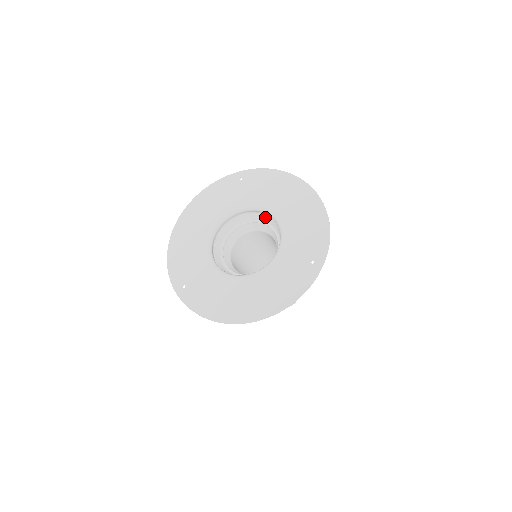
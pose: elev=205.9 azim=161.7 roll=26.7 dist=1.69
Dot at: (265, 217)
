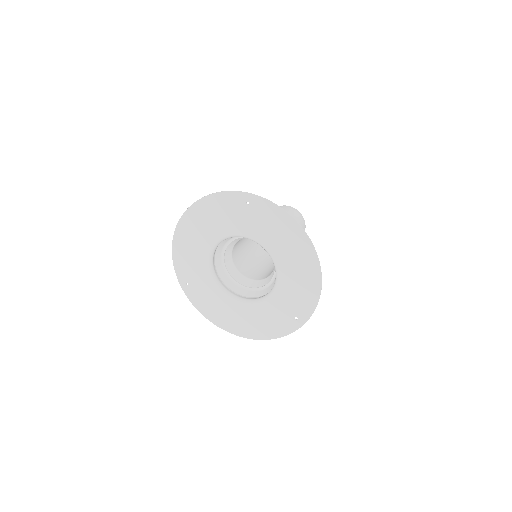
Dot at: occluded
